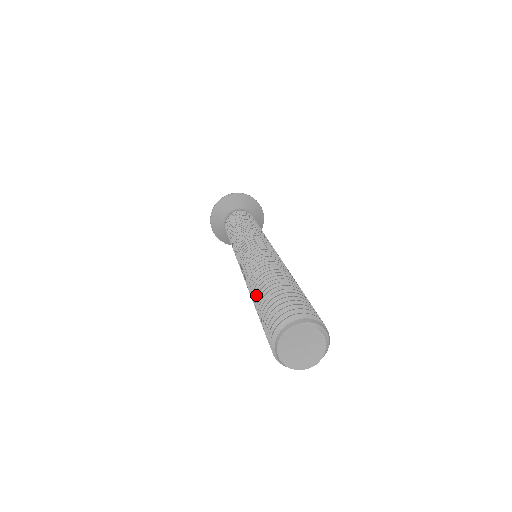
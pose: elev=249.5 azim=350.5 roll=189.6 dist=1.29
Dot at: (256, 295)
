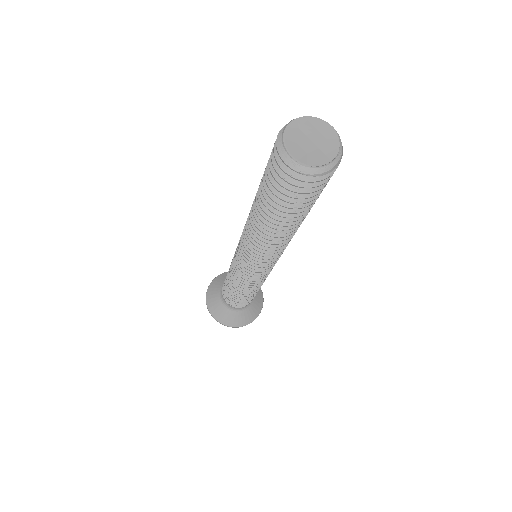
Dot at: occluded
